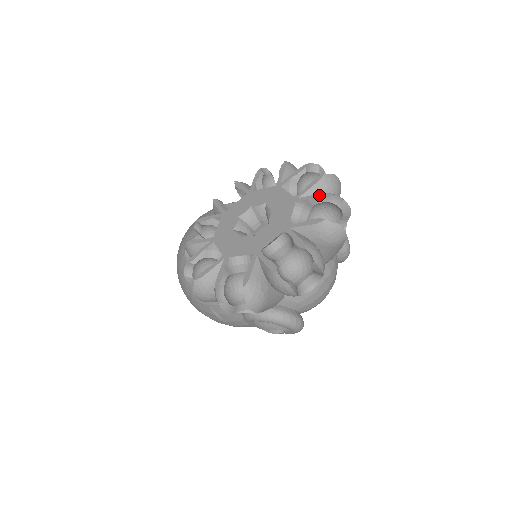
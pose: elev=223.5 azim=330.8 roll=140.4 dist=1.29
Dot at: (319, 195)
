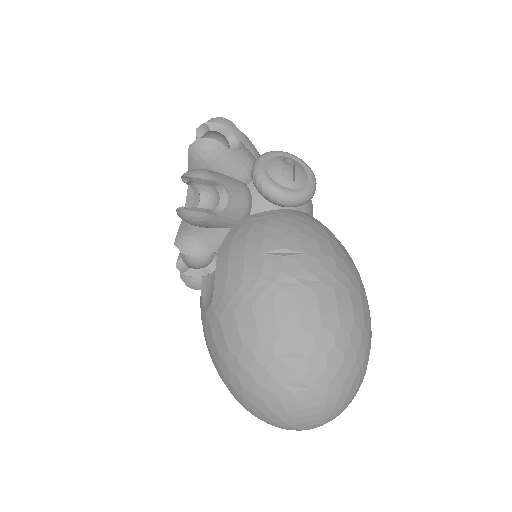
Dot at: occluded
